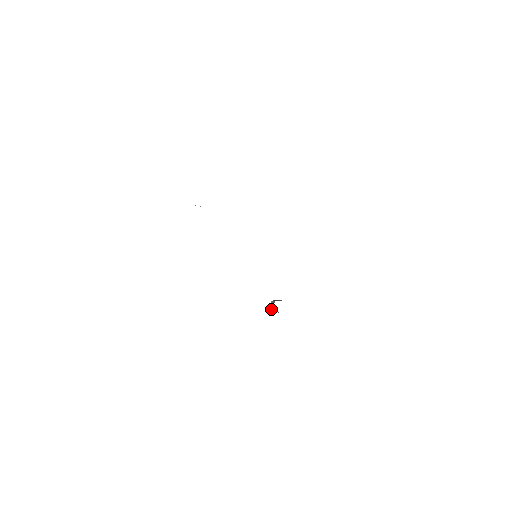
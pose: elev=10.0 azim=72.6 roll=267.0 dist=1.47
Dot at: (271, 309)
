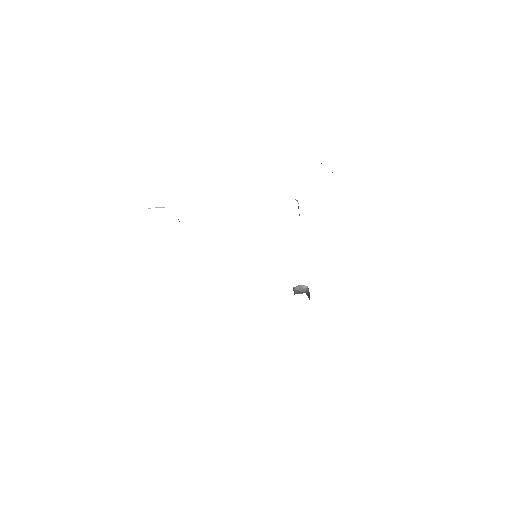
Dot at: occluded
